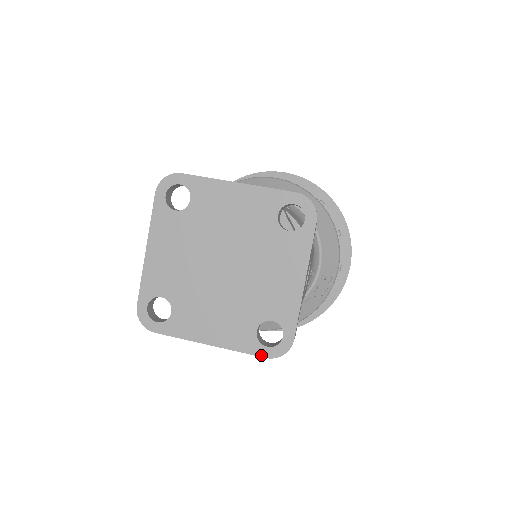
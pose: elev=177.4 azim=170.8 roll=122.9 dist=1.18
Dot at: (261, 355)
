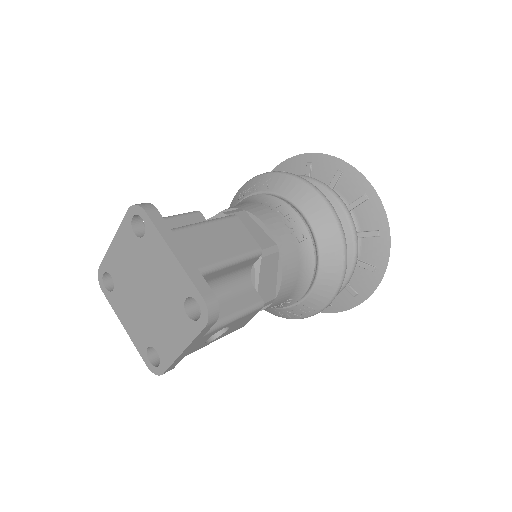
Dot at: (145, 361)
